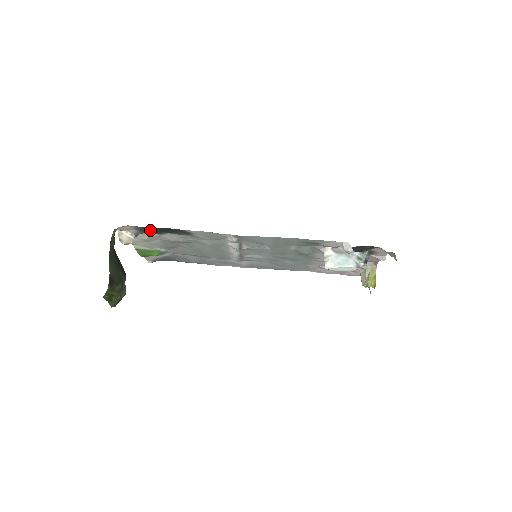
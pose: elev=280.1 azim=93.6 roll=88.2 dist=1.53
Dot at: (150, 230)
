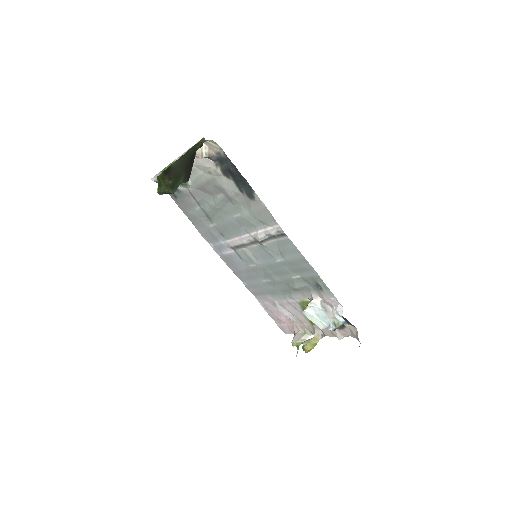
Dot at: (226, 165)
